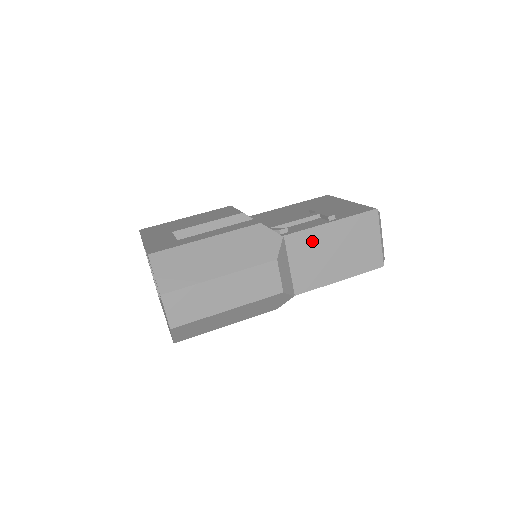
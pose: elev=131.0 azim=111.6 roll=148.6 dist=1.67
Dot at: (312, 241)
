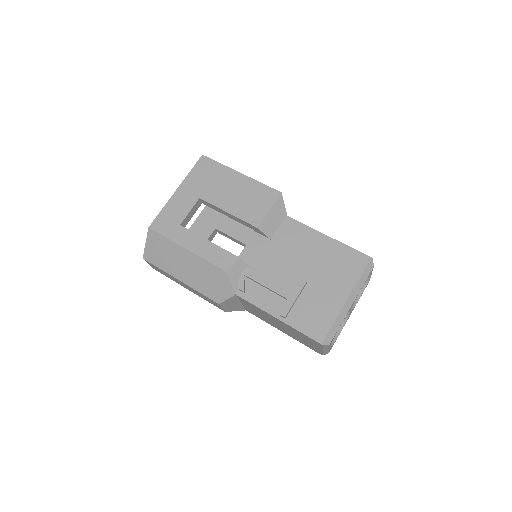
Dot at: (260, 311)
